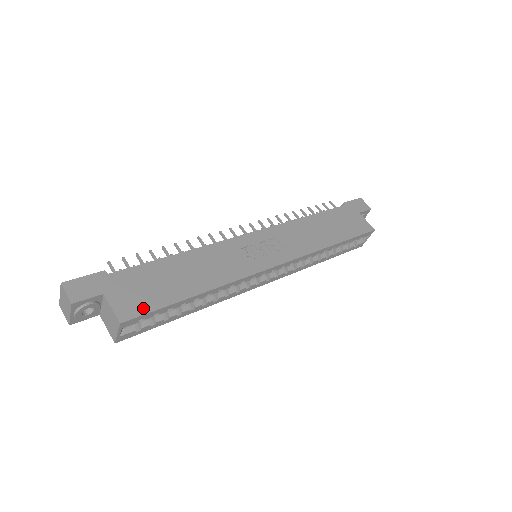
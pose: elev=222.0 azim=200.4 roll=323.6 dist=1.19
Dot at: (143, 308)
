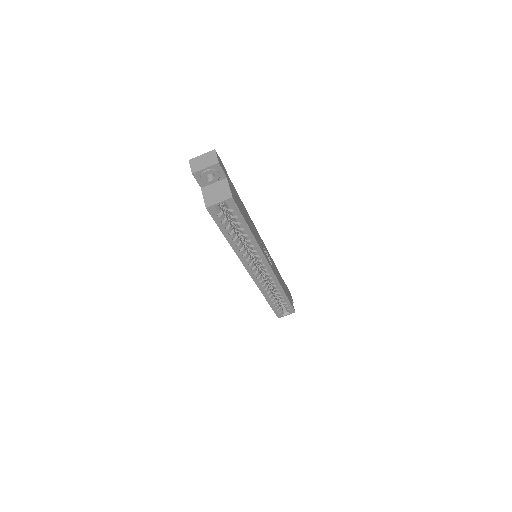
Dot at: (238, 205)
